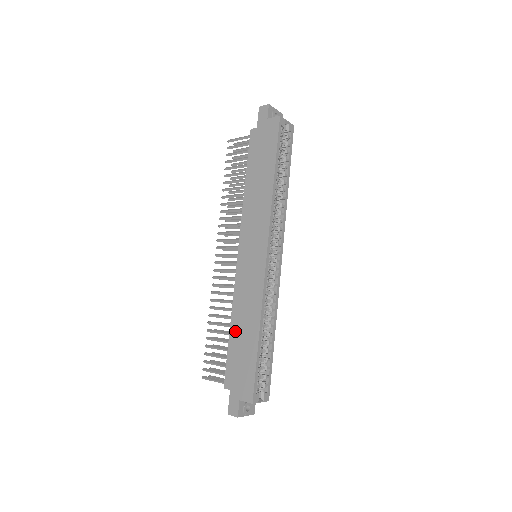
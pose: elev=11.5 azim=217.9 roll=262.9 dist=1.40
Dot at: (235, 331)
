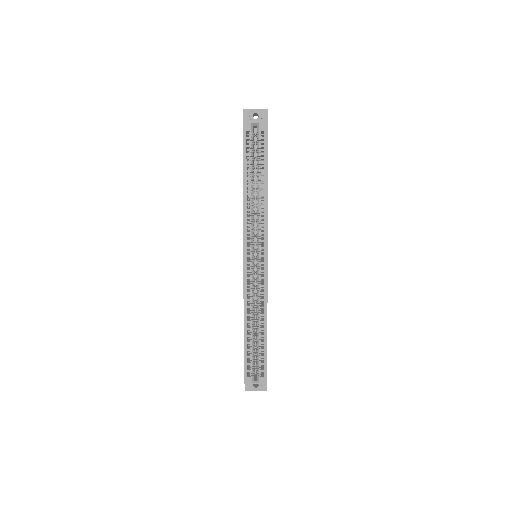
Dot at: occluded
